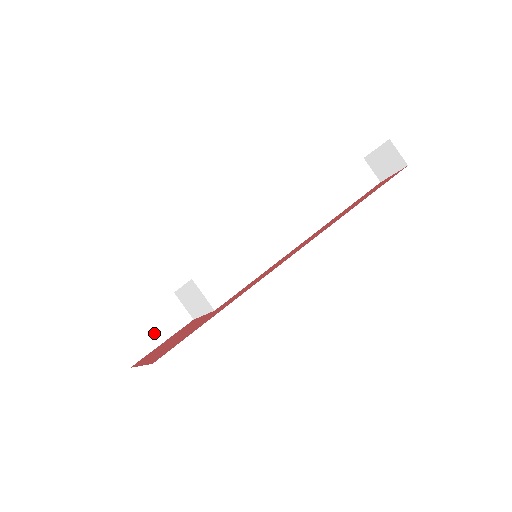
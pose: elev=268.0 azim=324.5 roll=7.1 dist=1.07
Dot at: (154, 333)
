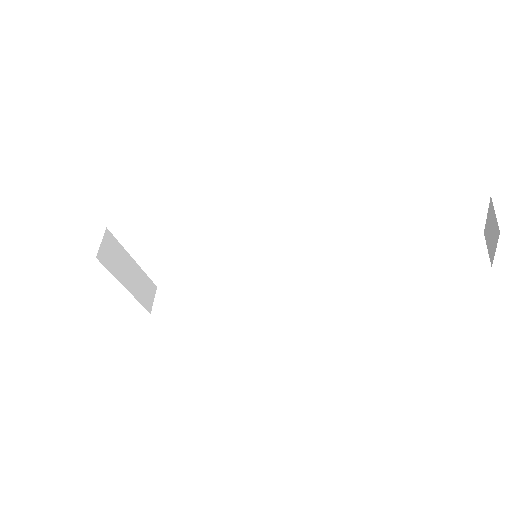
Dot at: (184, 302)
